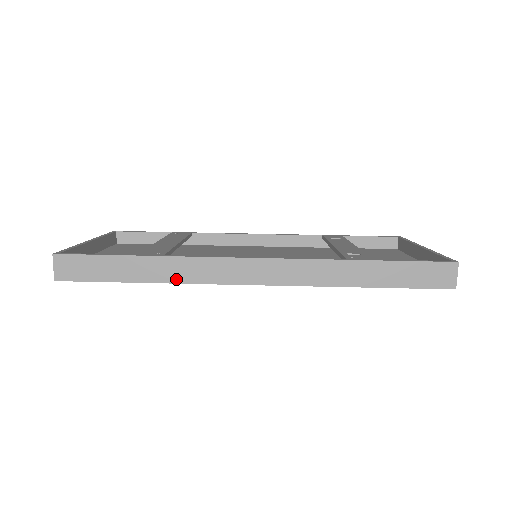
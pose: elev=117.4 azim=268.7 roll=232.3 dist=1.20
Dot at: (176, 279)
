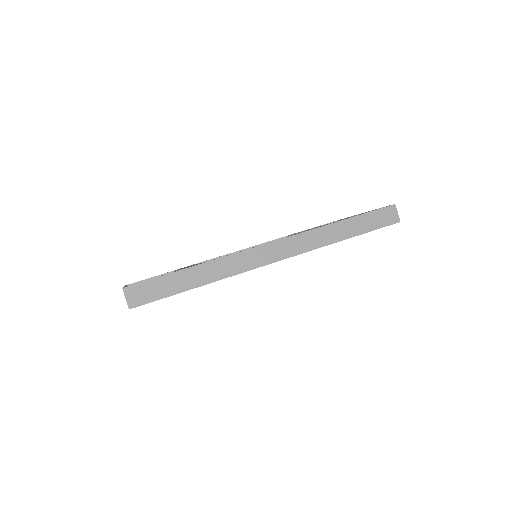
Dot at: (222, 276)
